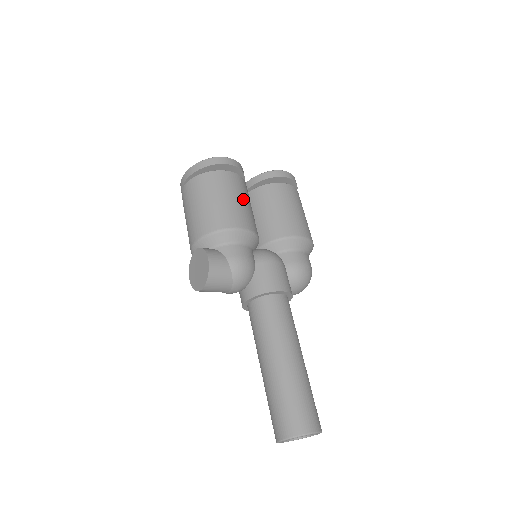
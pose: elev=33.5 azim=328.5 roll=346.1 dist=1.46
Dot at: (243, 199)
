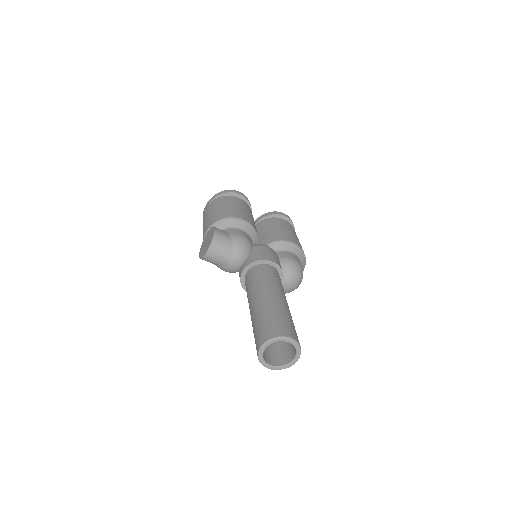
Dot at: (248, 212)
